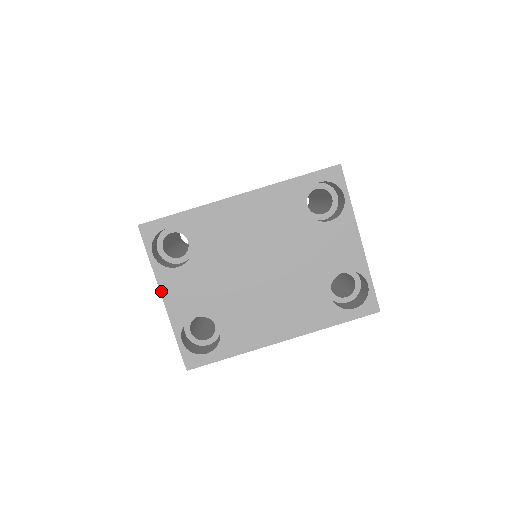
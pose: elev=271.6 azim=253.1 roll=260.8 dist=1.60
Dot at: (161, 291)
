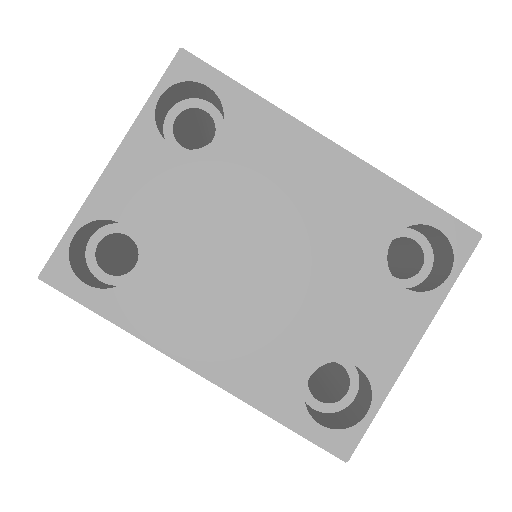
Dot at: (119, 150)
